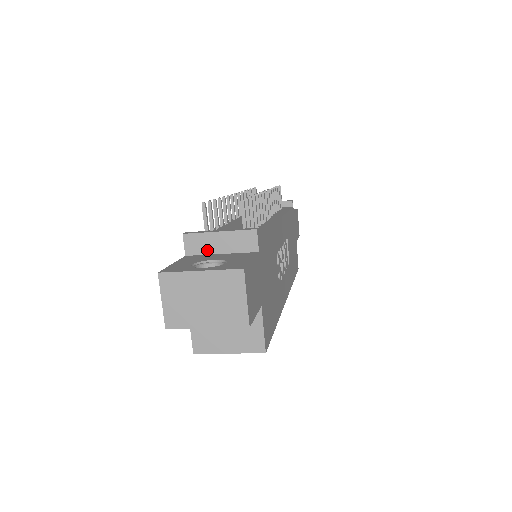
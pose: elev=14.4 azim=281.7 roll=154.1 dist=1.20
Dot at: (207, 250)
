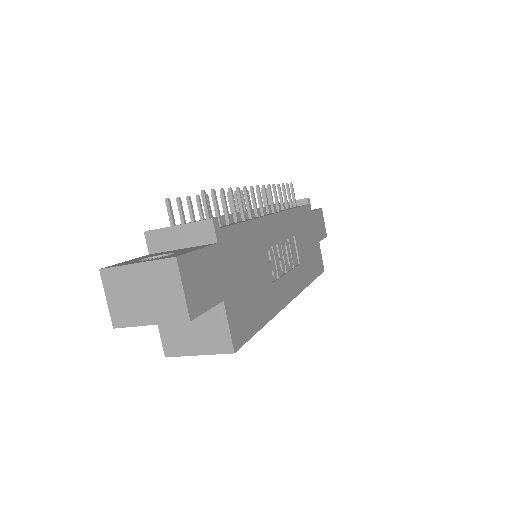
Dot at: (168, 246)
